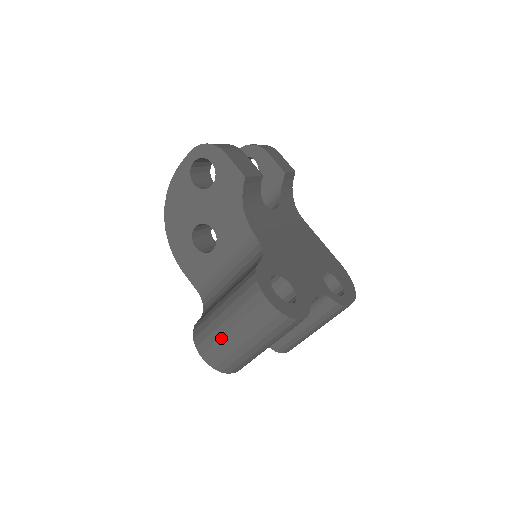
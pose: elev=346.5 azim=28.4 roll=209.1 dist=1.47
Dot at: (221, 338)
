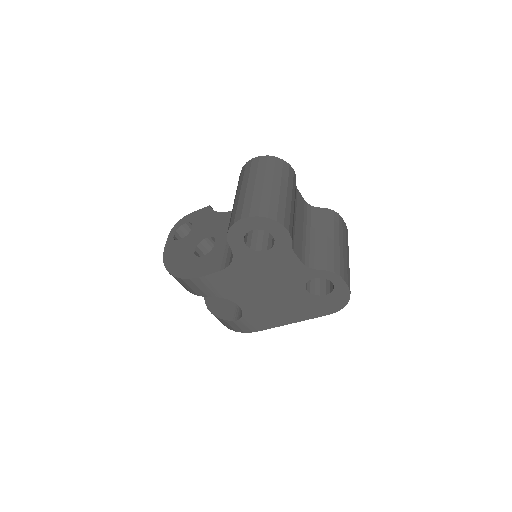
Dot at: (245, 196)
